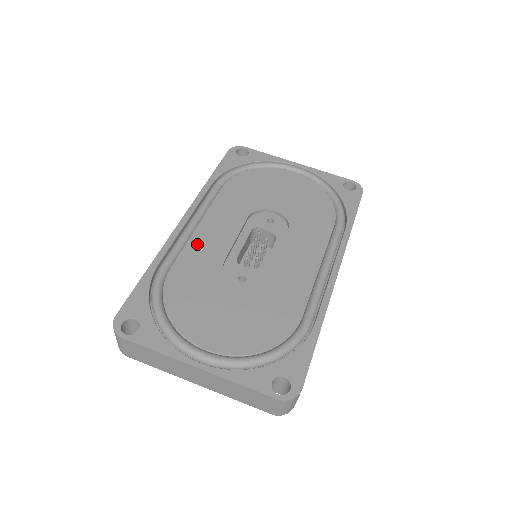
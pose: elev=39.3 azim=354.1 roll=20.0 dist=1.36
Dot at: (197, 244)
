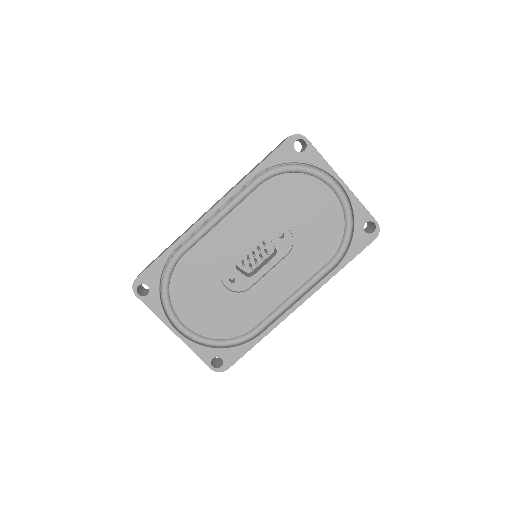
Dot at: (212, 240)
